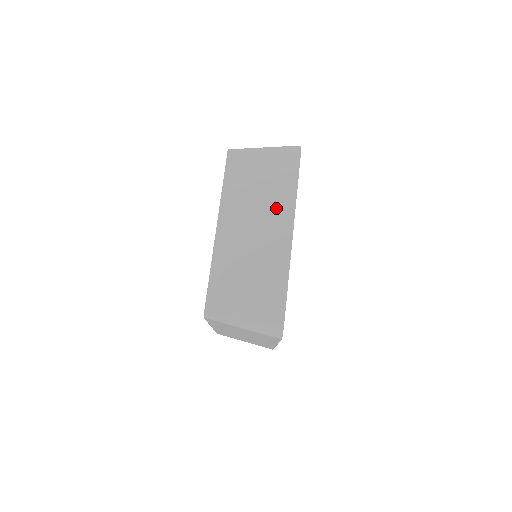
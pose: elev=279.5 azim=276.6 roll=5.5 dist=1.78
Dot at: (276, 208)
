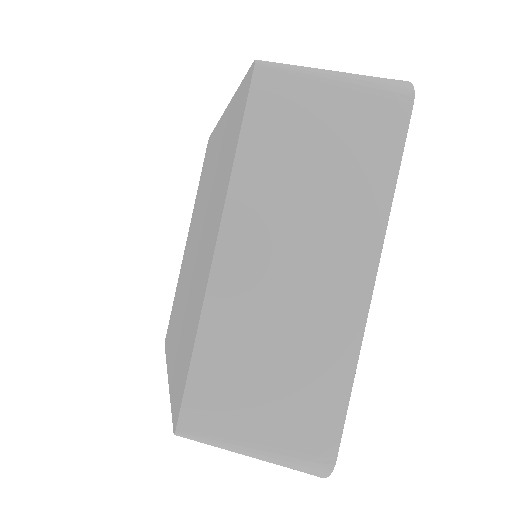
Dot at: (347, 222)
